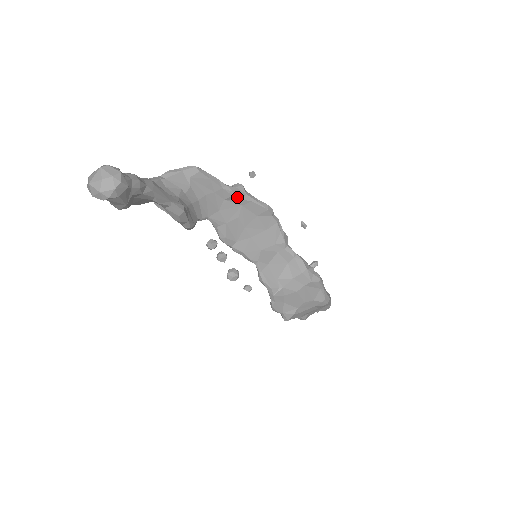
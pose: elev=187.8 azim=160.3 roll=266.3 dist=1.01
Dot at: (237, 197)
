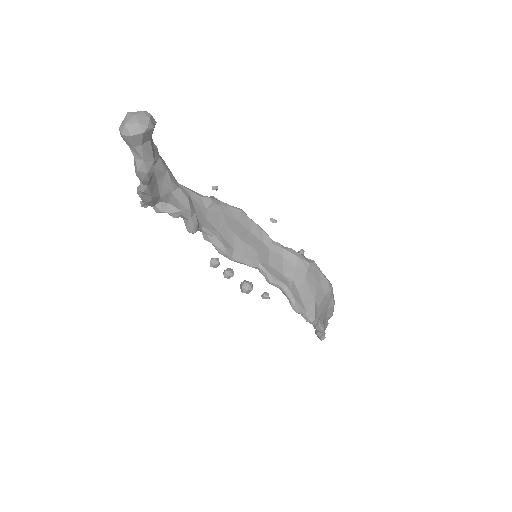
Dot at: (215, 203)
